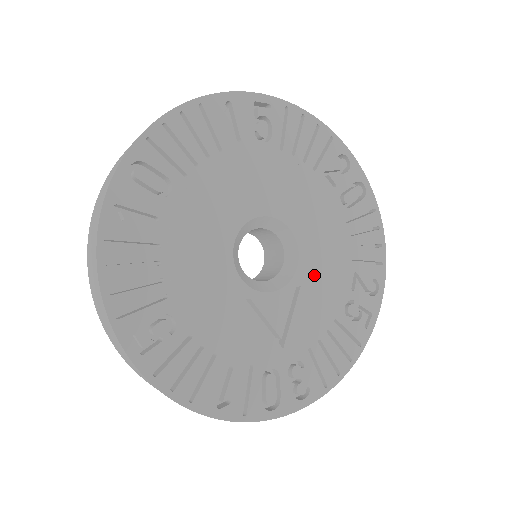
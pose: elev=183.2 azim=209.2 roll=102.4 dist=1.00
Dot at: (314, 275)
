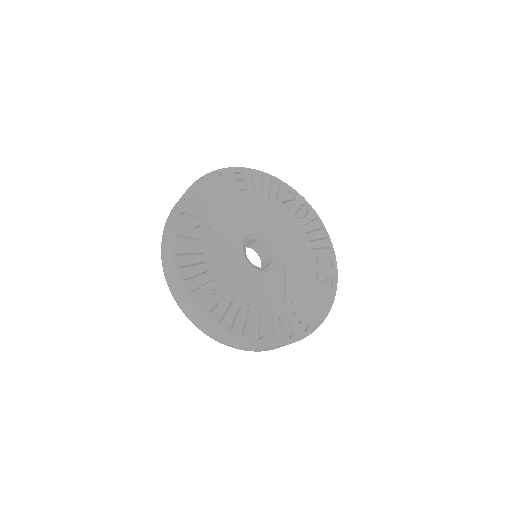
Dot at: (292, 259)
